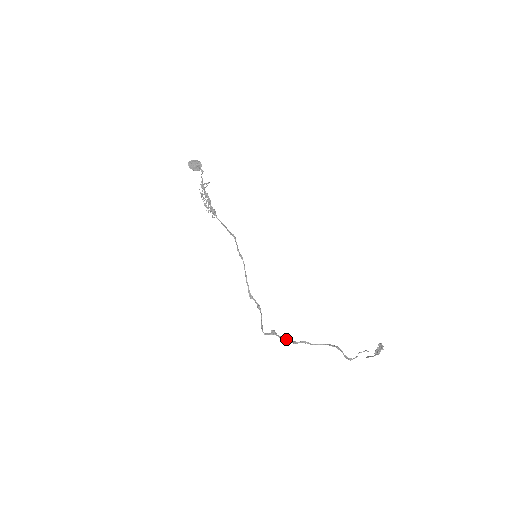
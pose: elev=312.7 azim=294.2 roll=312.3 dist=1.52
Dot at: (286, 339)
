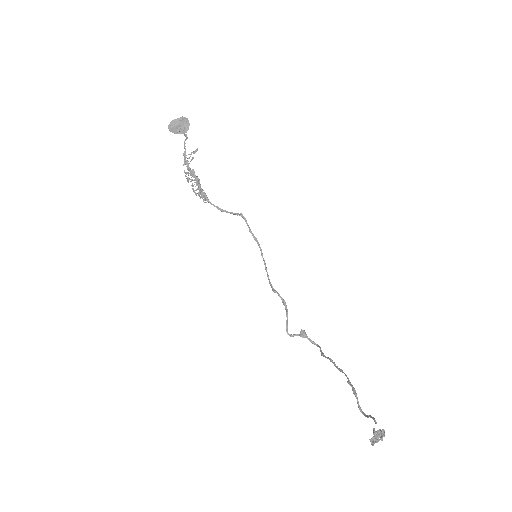
Dot at: (316, 345)
